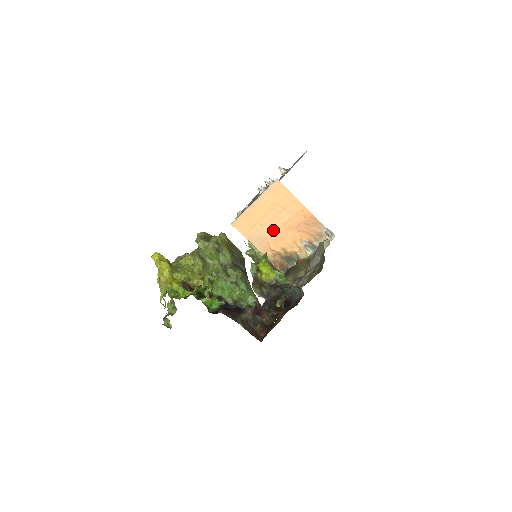
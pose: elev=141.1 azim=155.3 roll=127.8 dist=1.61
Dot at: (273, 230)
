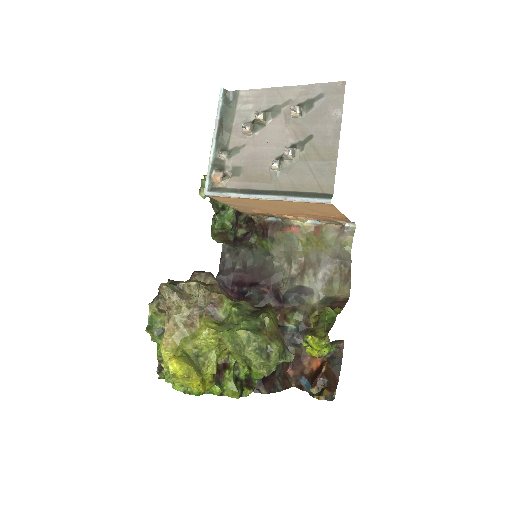
Dot at: (273, 209)
